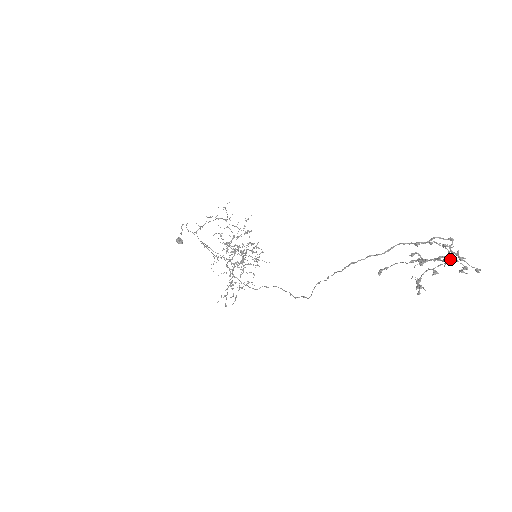
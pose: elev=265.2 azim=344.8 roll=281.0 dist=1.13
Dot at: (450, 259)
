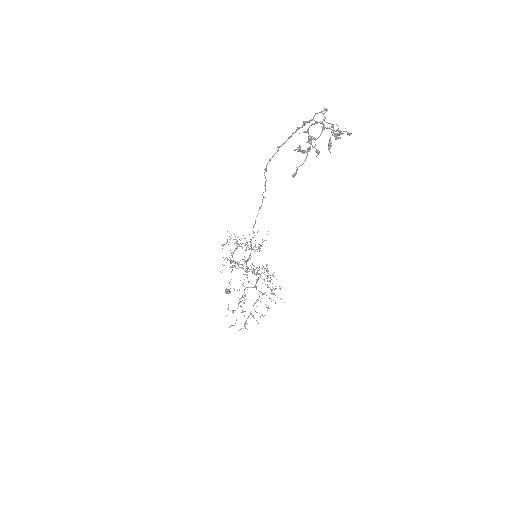
Dot at: (323, 123)
